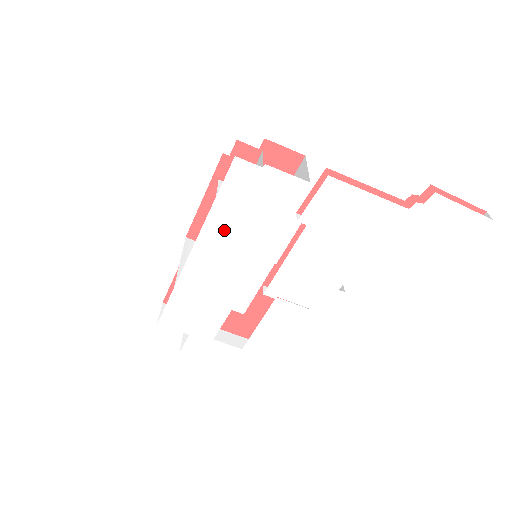
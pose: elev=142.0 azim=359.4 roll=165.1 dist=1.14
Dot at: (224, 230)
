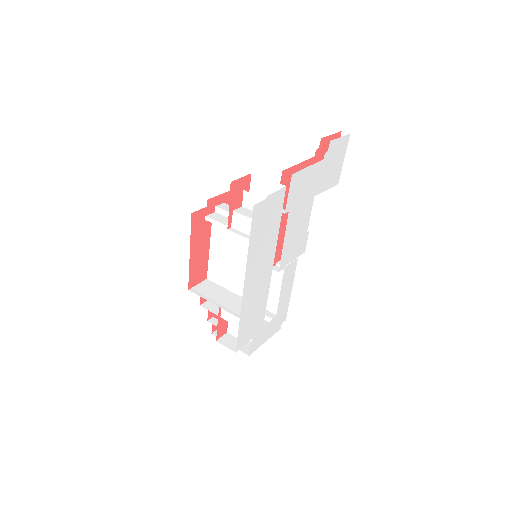
Dot at: (256, 255)
